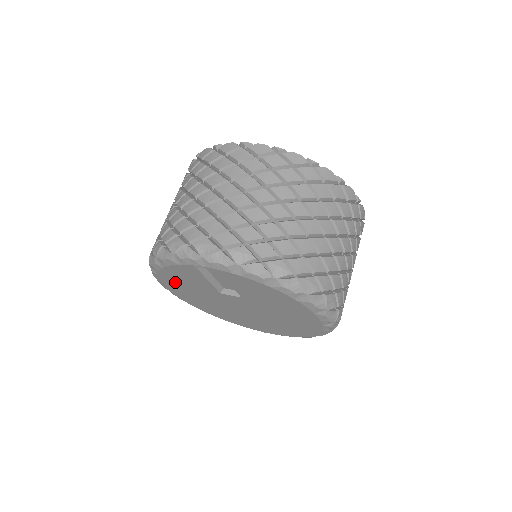
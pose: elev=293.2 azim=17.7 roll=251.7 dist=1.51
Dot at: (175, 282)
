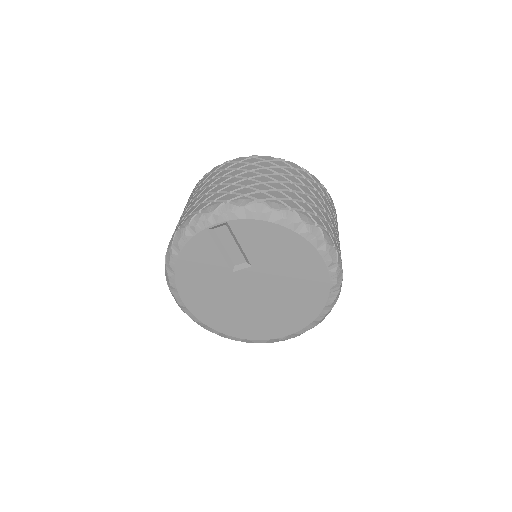
Dot at: (190, 280)
